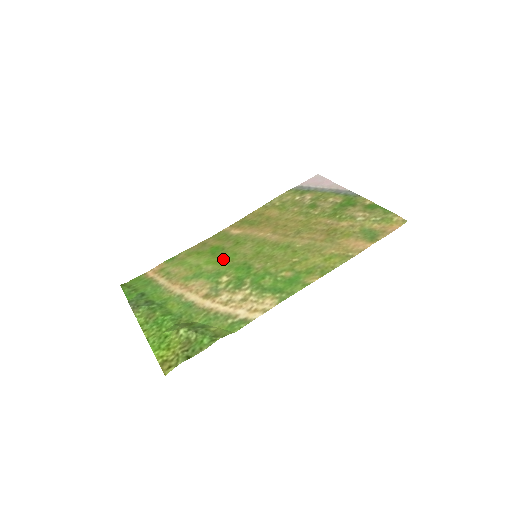
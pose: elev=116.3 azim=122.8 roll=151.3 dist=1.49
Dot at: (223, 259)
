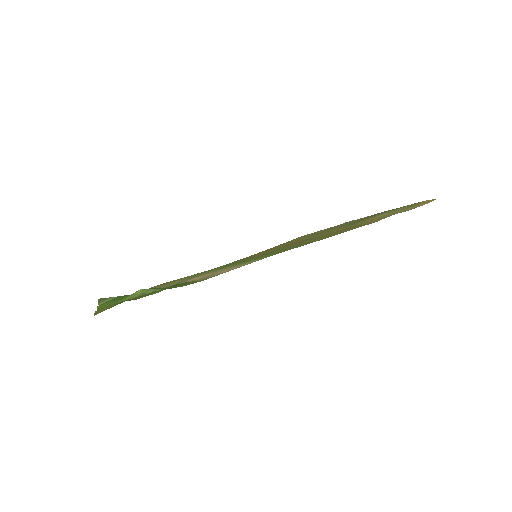
Dot at: occluded
